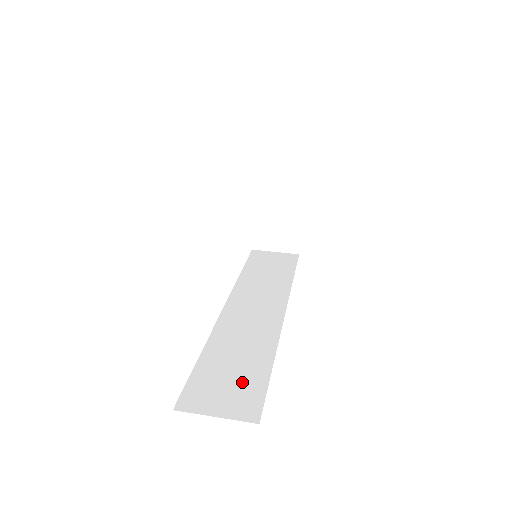
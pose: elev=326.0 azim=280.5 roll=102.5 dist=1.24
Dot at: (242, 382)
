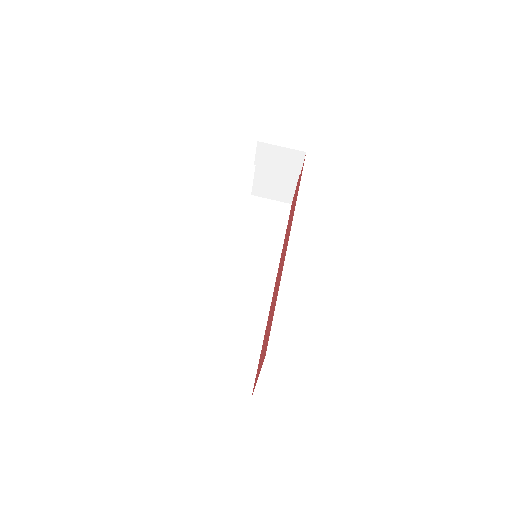
Dot at: (241, 361)
